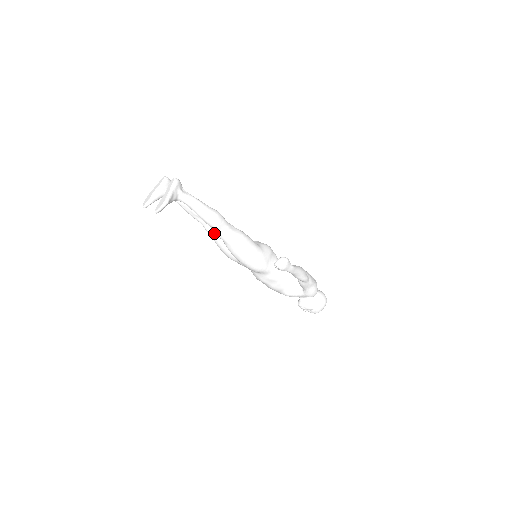
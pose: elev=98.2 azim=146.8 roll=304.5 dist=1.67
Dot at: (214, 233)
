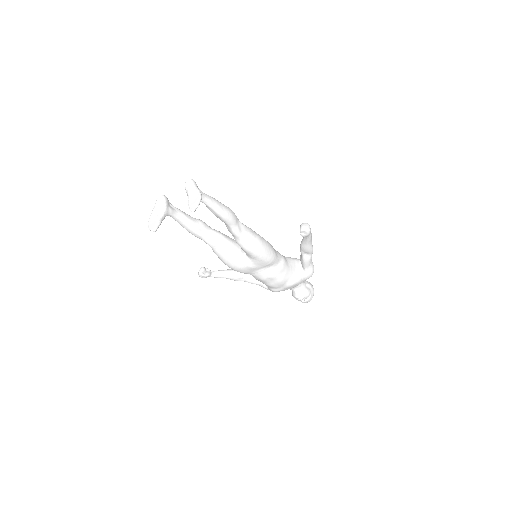
Dot at: (218, 243)
